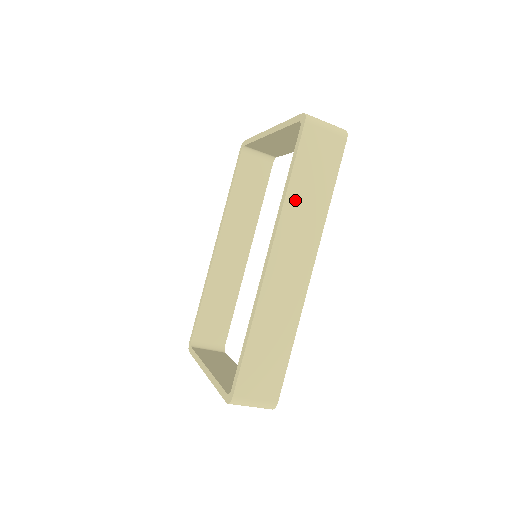
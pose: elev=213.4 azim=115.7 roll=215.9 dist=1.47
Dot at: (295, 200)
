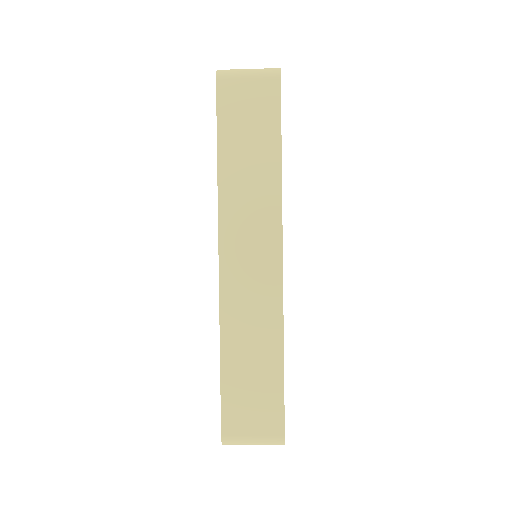
Dot at: (232, 178)
